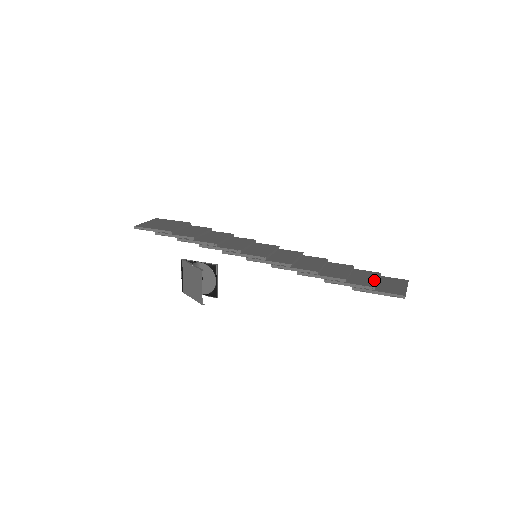
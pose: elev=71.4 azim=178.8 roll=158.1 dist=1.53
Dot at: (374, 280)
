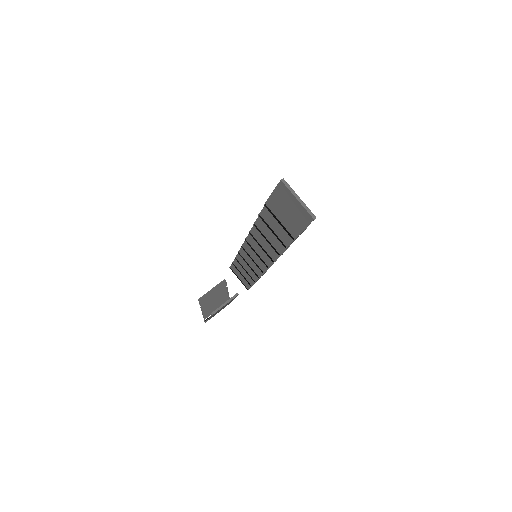
Dot at: occluded
